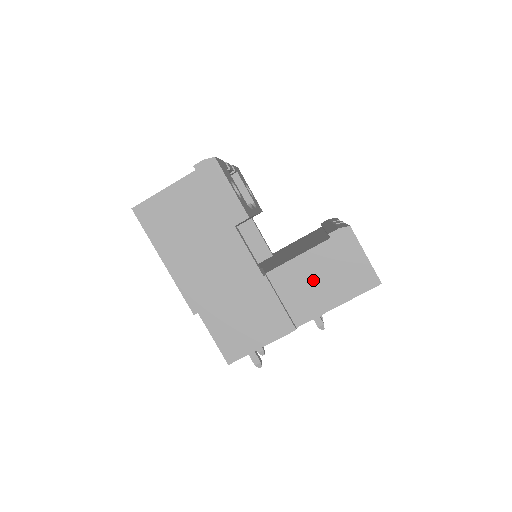
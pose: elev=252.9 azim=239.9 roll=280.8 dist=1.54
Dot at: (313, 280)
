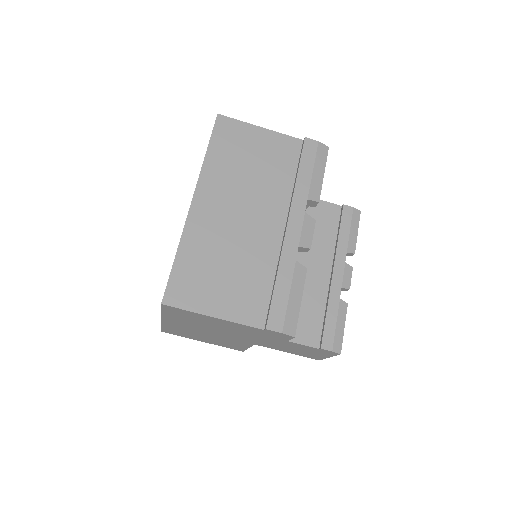
Dot at: occluded
